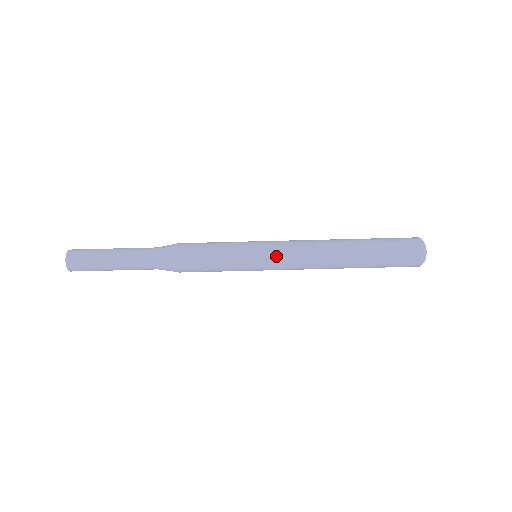
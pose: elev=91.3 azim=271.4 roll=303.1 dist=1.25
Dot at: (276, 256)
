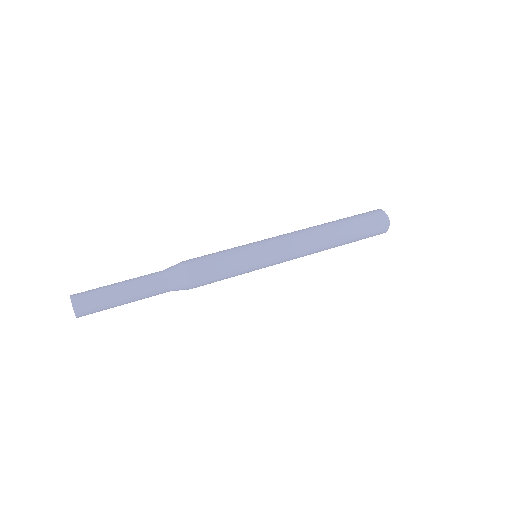
Dot at: (269, 238)
